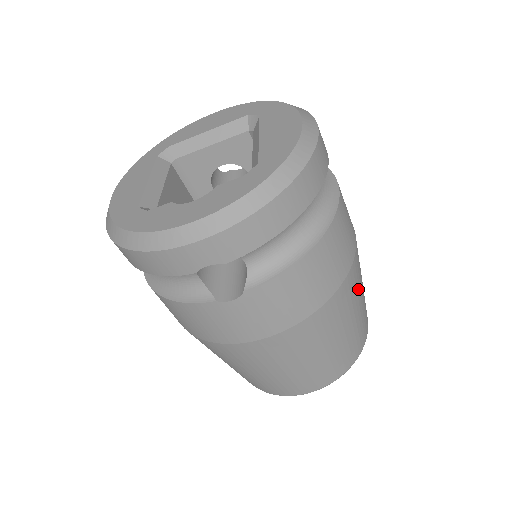
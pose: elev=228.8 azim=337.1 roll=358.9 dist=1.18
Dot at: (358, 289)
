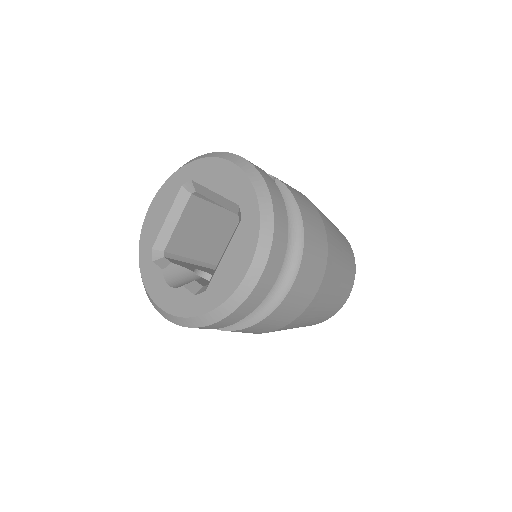
Dot at: (312, 315)
